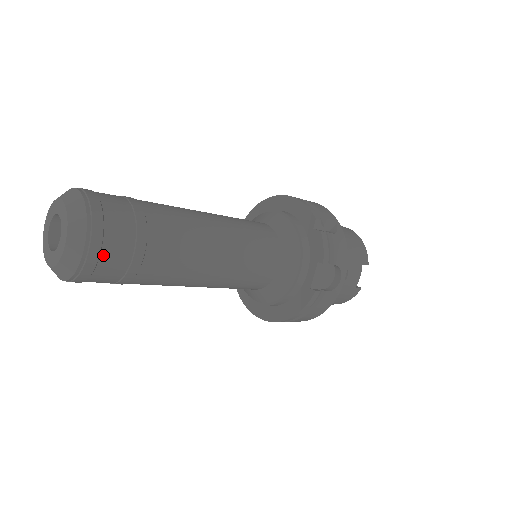
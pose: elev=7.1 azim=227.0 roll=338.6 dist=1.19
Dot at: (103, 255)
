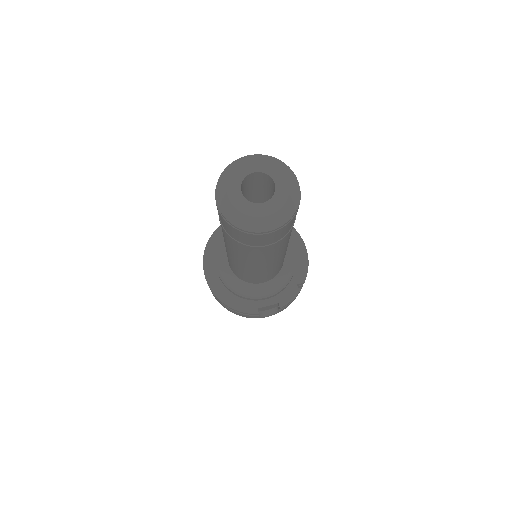
Dot at: (263, 238)
